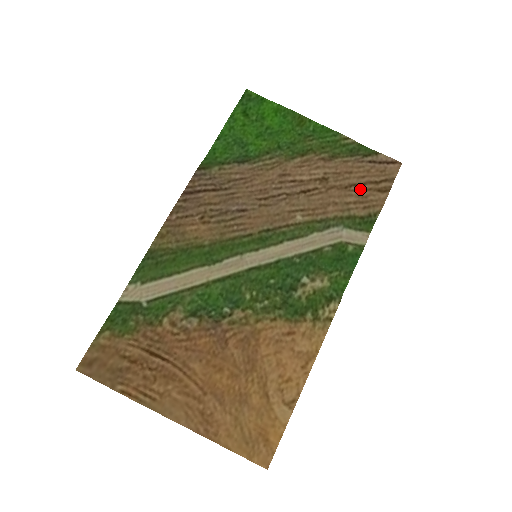
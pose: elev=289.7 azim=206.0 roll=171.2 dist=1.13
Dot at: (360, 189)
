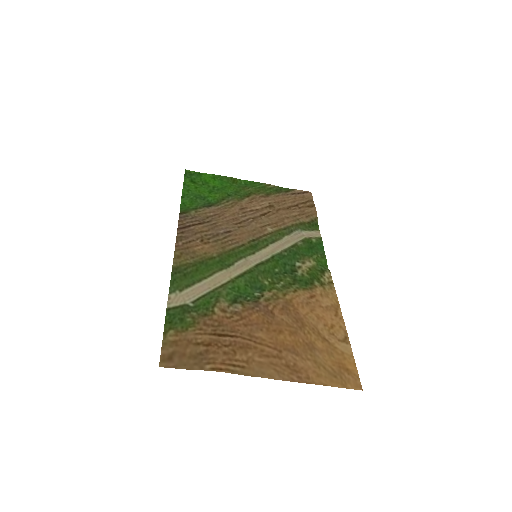
Dot at: (297, 208)
